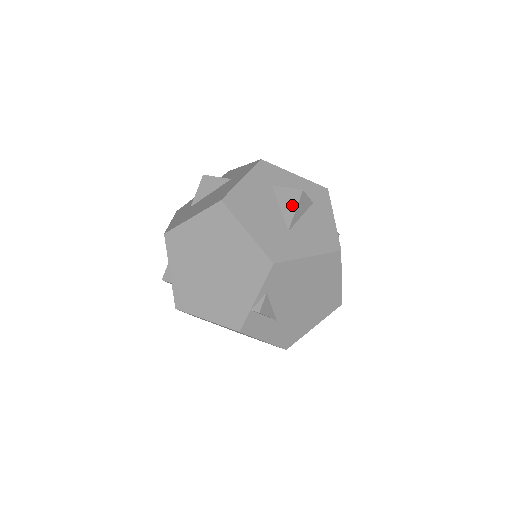
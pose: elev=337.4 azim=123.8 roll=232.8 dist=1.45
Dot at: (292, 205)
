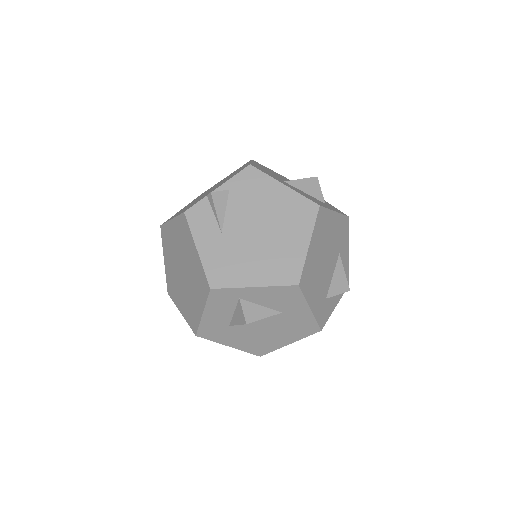
Dot at: (302, 180)
